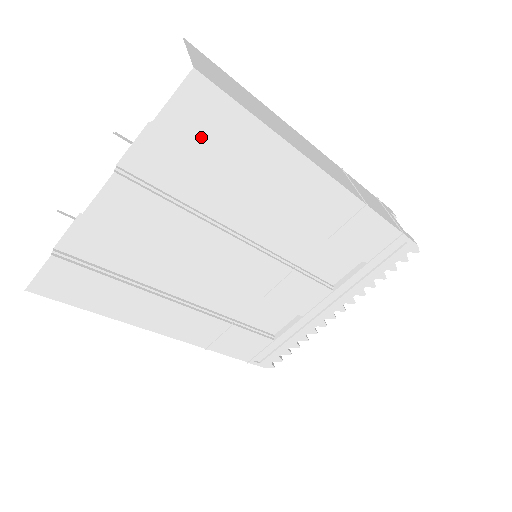
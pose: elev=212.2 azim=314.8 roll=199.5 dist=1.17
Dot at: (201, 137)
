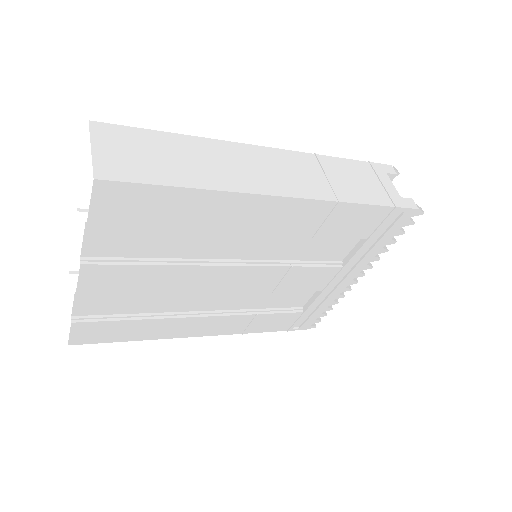
Dot at: (137, 218)
